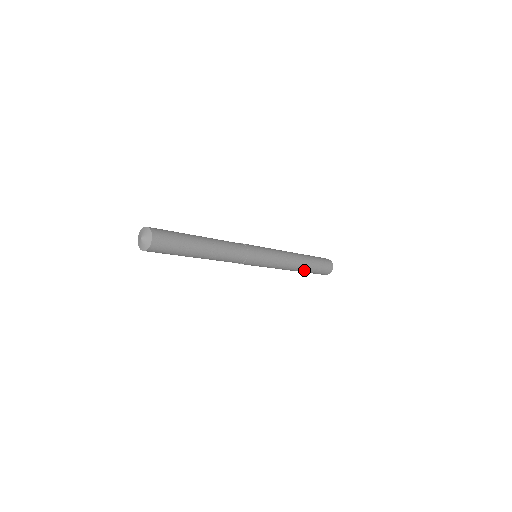
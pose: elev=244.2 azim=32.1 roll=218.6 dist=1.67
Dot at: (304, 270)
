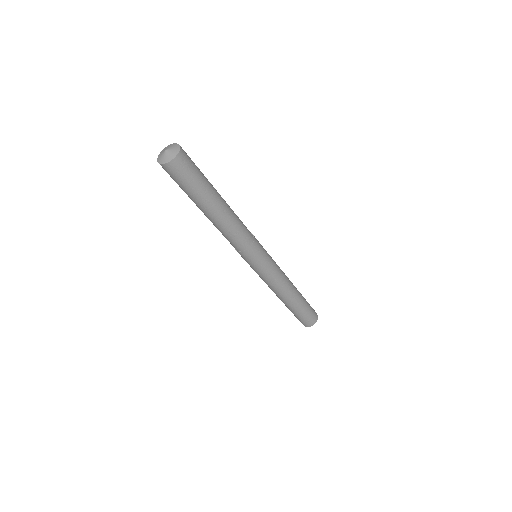
Dot at: (293, 303)
